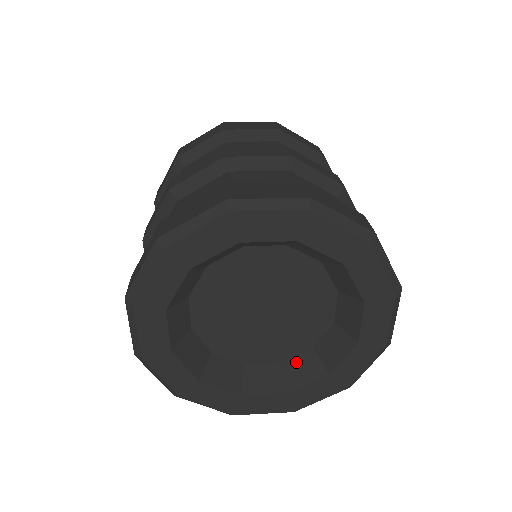
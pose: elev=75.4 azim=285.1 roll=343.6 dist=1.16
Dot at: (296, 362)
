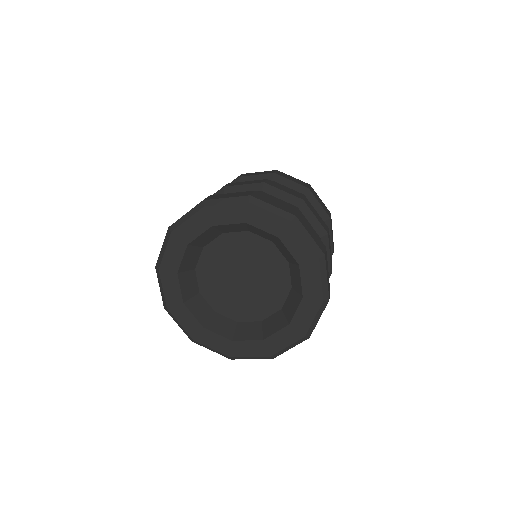
Dot at: (247, 325)
